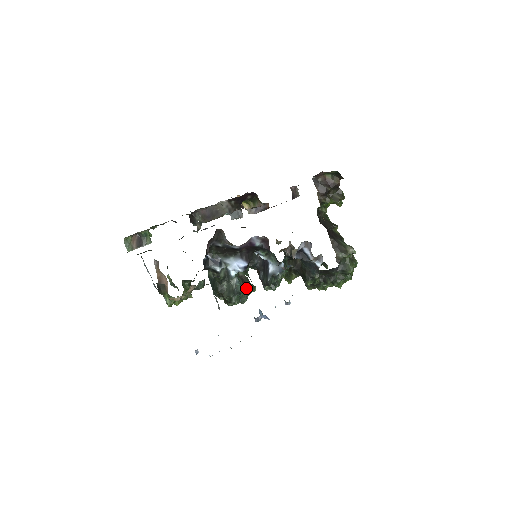
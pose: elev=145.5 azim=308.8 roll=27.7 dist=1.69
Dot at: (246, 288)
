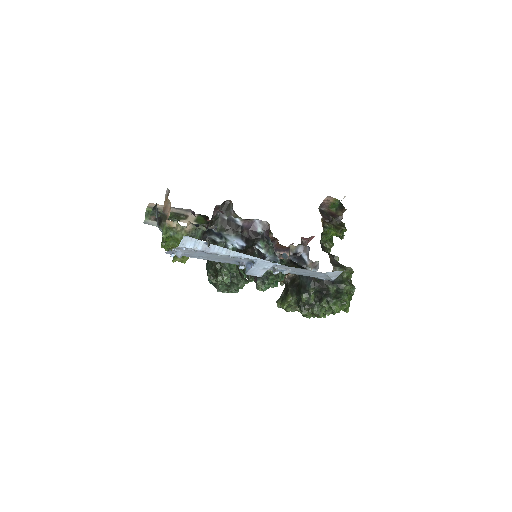
Dot at: (239, 274)
